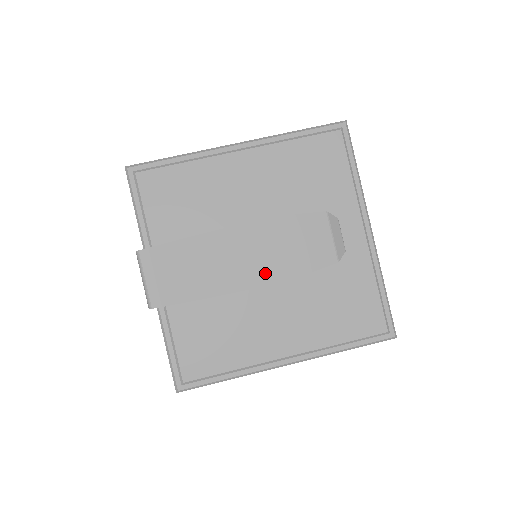
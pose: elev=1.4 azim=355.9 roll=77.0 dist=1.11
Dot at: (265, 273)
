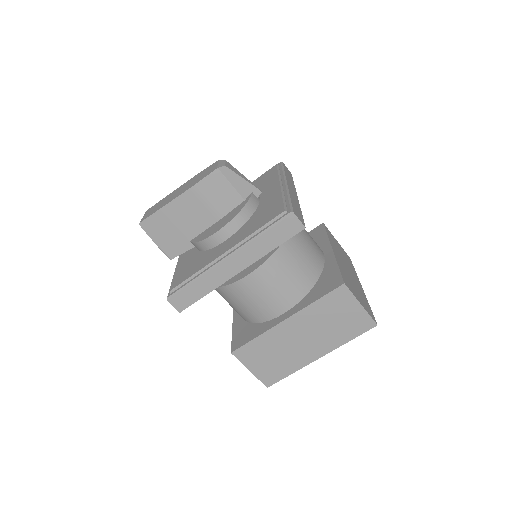
Dot at: (186, 189)
